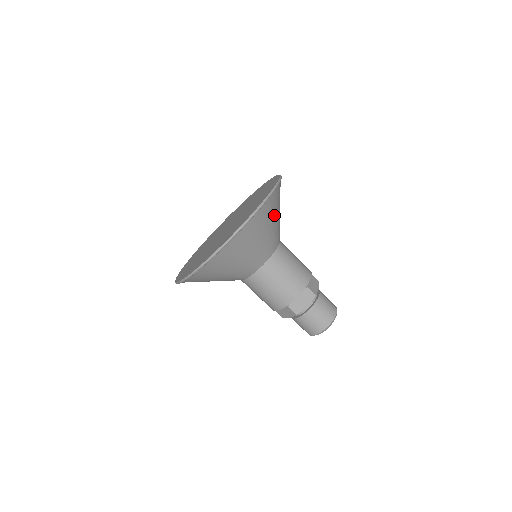
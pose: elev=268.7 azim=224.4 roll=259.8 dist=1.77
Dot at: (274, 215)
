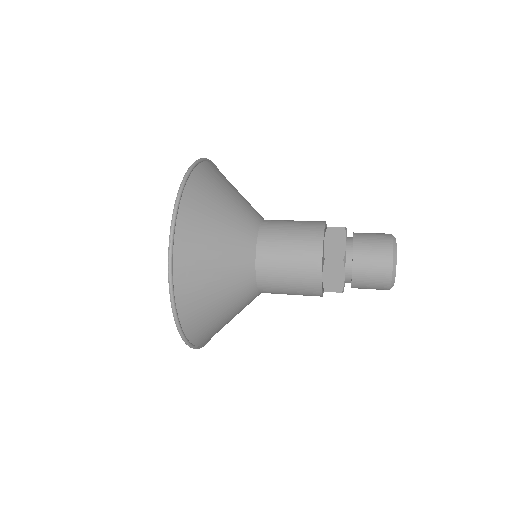
Dot at: (226, 184)
